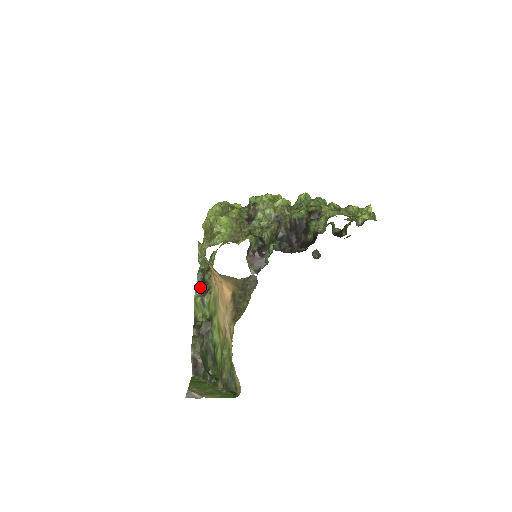
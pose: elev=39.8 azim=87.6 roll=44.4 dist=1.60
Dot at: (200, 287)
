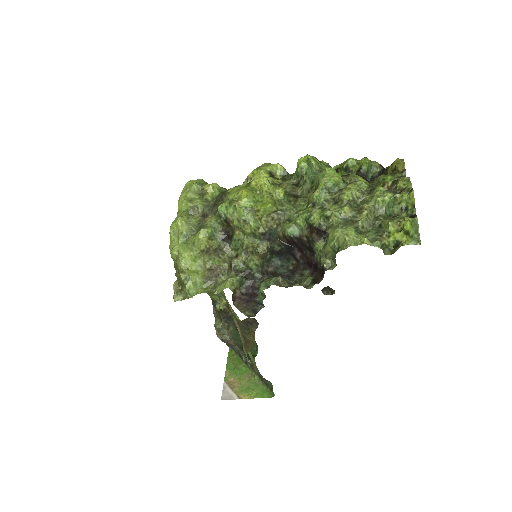
Dot at: occluded
